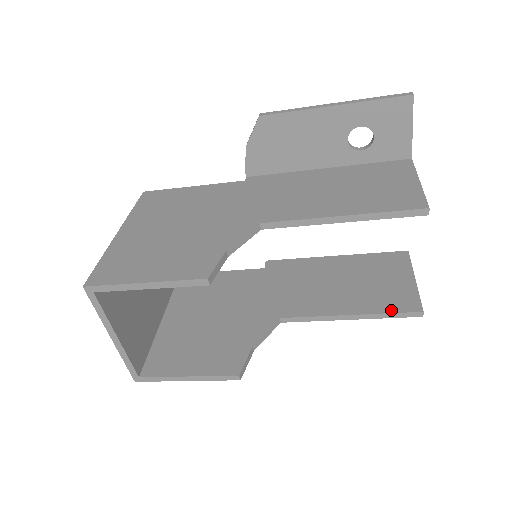
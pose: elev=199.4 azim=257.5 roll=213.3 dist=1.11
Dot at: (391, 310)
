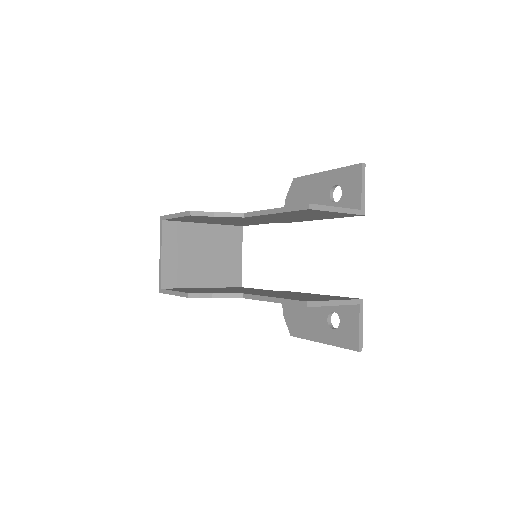
Dot at: (294, 299)
